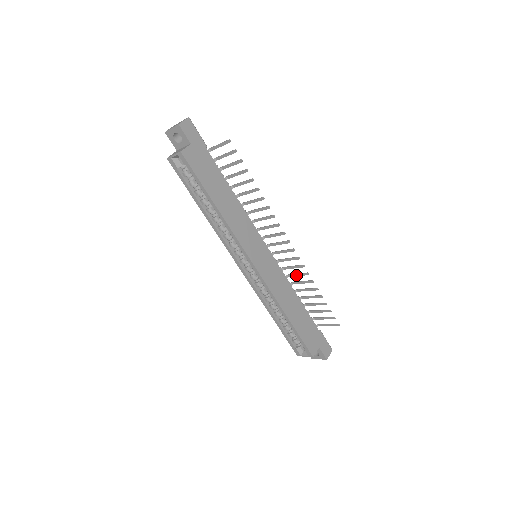
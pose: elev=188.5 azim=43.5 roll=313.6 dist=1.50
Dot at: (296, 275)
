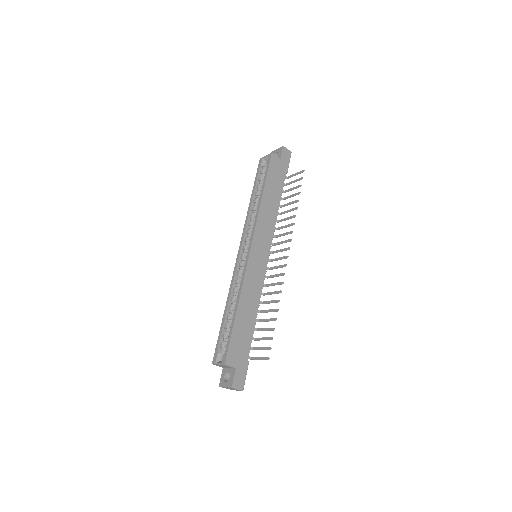
Dot at: (271, 293)
